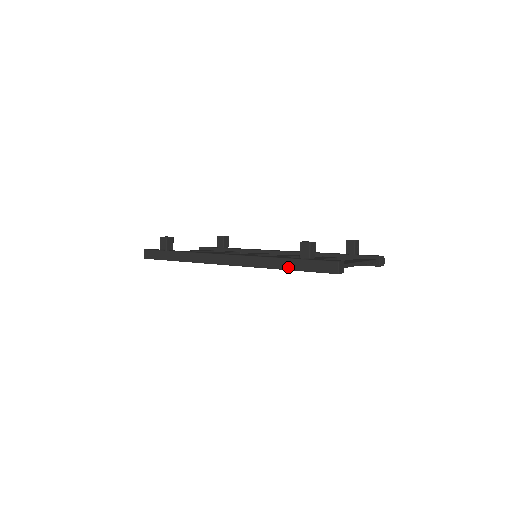
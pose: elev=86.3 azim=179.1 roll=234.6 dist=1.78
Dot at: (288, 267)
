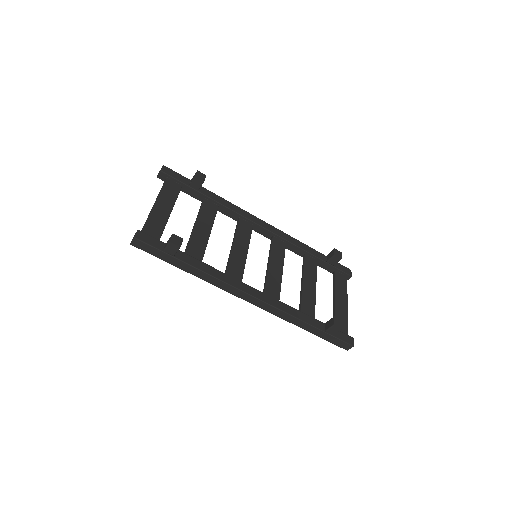
Dot at: (311, 331)
